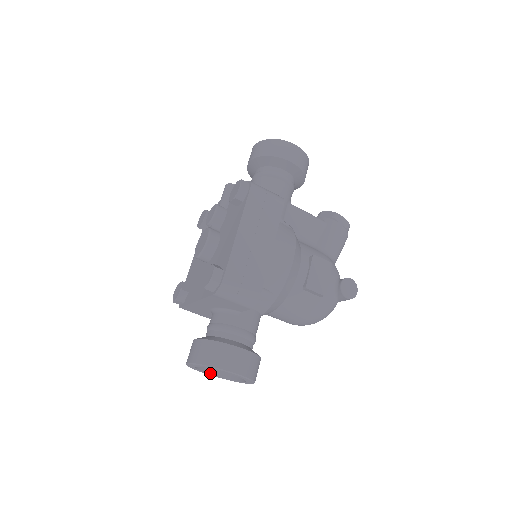
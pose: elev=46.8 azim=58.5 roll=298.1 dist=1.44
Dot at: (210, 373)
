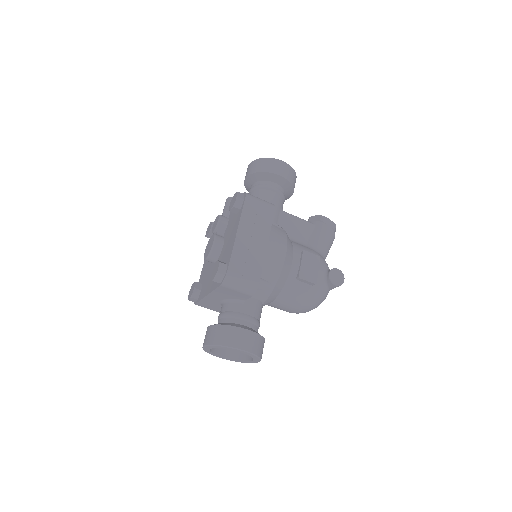
Dot at: (223, 356)
